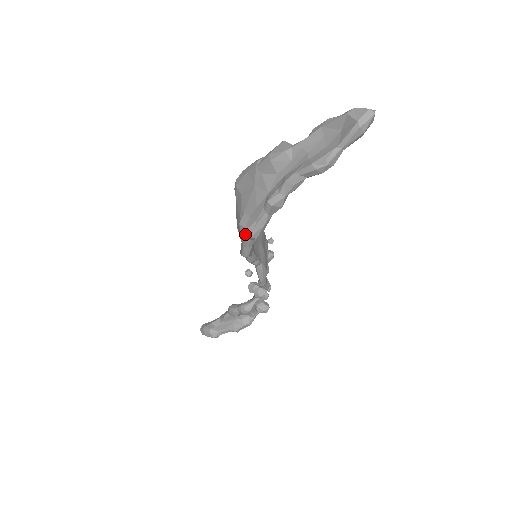
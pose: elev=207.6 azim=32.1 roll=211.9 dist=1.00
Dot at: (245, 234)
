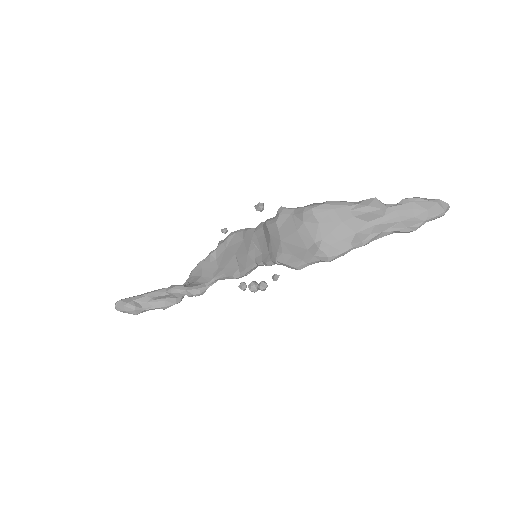
Dot at: (324, 258)
